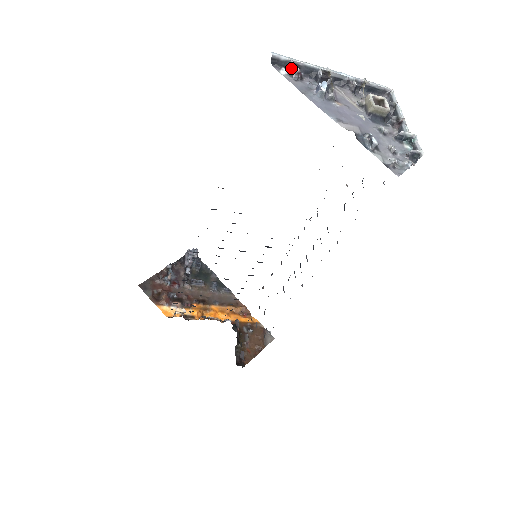
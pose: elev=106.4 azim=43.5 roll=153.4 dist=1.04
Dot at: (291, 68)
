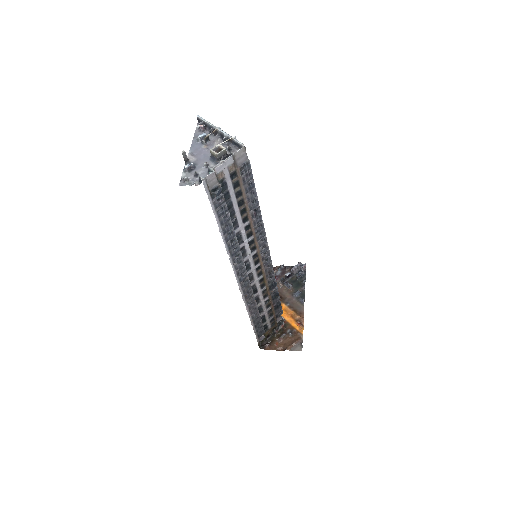
Dot at: (199, 124)
